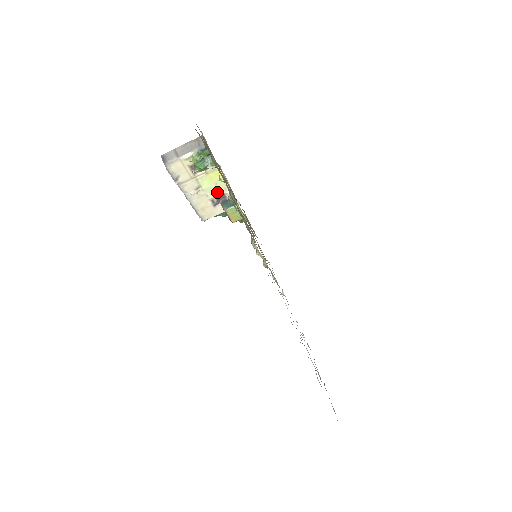
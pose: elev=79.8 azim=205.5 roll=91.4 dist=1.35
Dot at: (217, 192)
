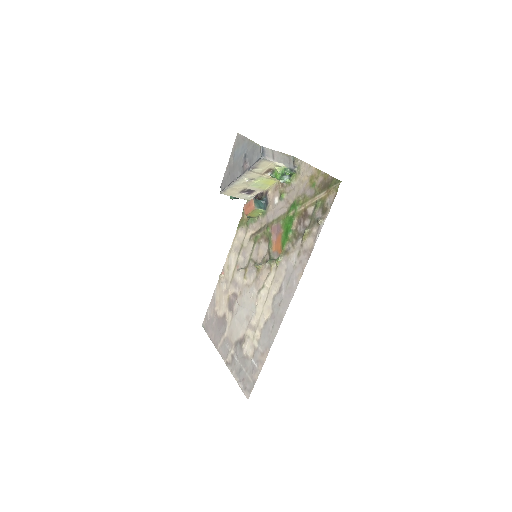
Dot at: (255, 188)
